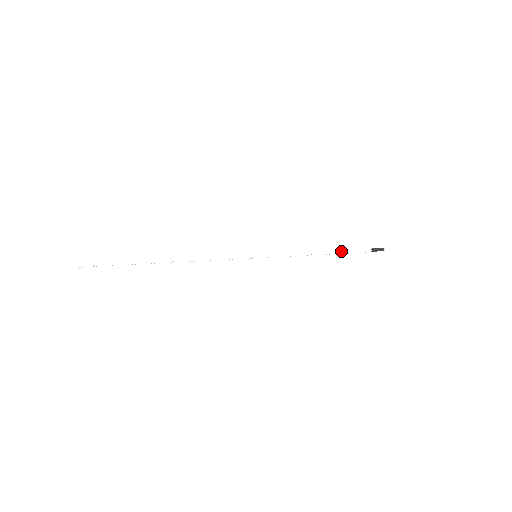
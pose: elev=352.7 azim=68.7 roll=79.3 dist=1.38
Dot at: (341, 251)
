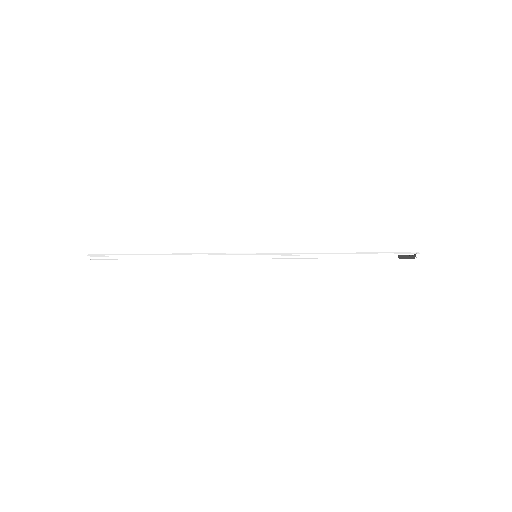
Dot at: (357, 256)
